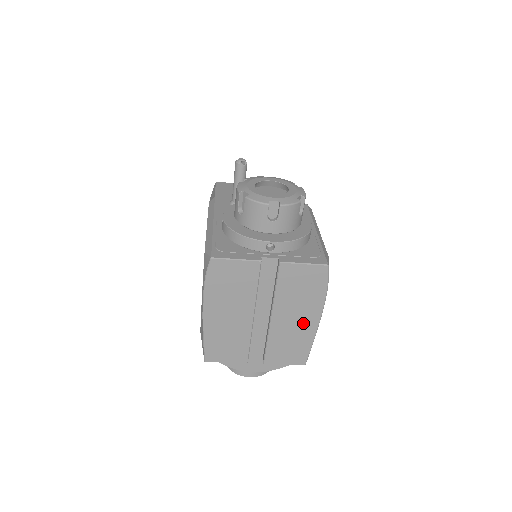
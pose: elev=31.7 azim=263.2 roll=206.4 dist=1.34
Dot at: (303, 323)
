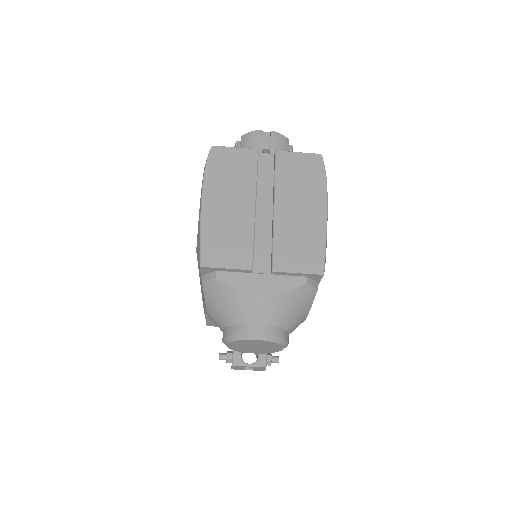
Dot at: (310, 214)
